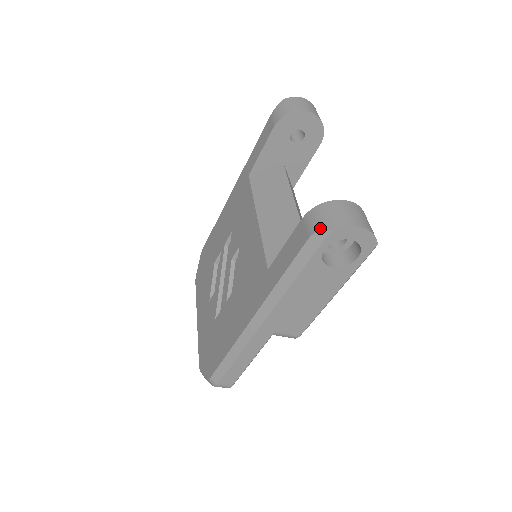
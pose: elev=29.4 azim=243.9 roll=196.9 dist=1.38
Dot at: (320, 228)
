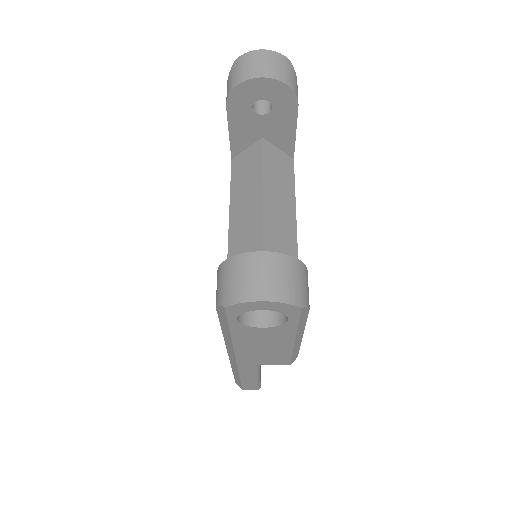
Dot at: (218, 301)
